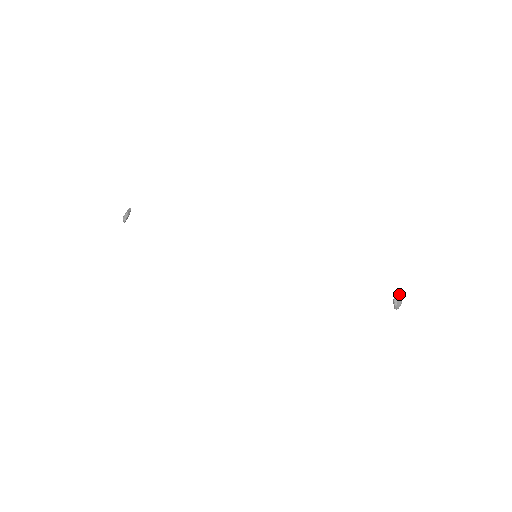
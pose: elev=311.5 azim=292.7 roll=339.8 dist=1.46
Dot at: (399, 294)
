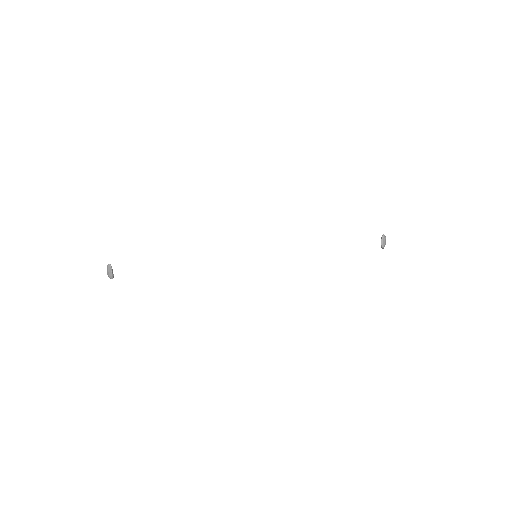
Dot at: (384, 238)
